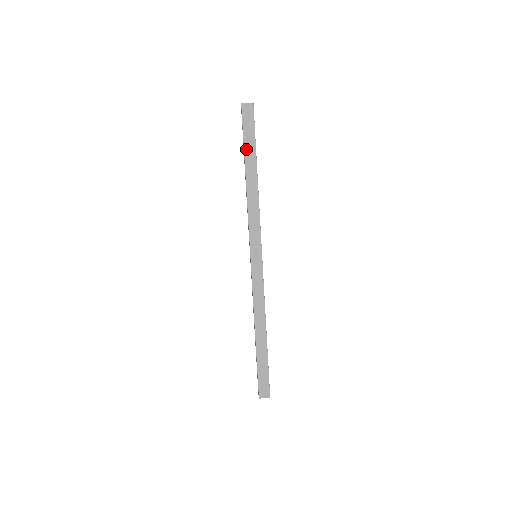
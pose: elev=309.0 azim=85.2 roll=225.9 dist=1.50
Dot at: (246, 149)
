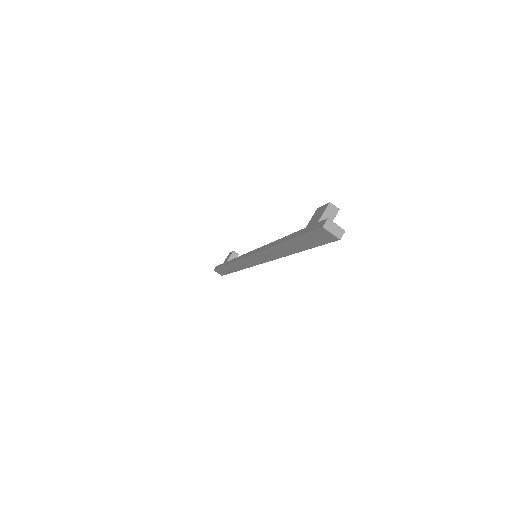
Dot at: (295, 241)
